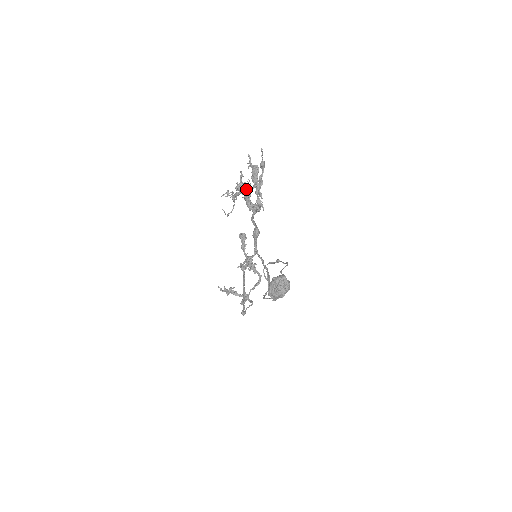
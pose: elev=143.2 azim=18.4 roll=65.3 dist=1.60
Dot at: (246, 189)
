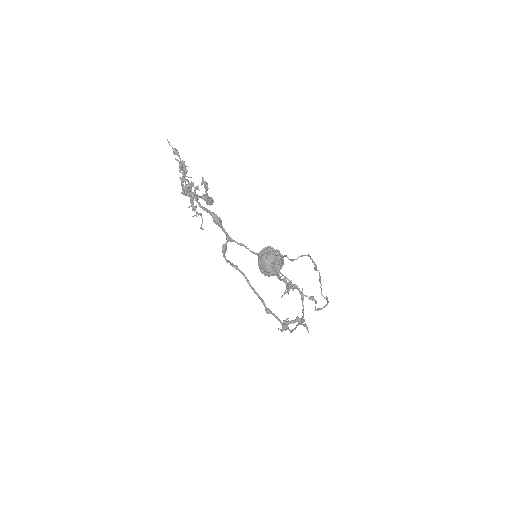
Dot at: occluded
